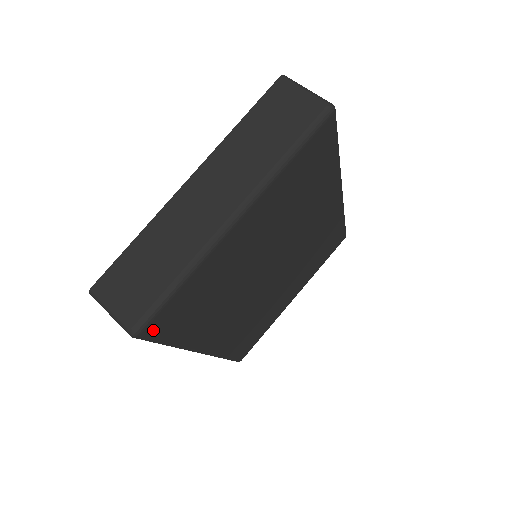
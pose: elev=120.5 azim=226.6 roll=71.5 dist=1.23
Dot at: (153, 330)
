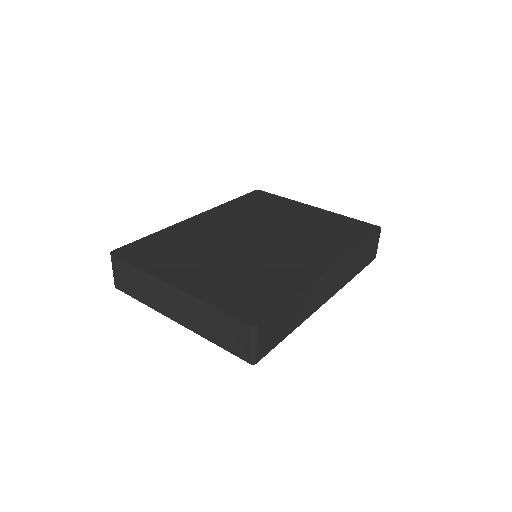
Dot at: occluded
